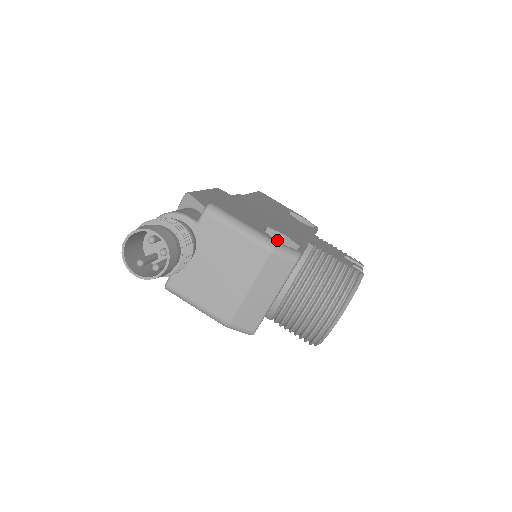
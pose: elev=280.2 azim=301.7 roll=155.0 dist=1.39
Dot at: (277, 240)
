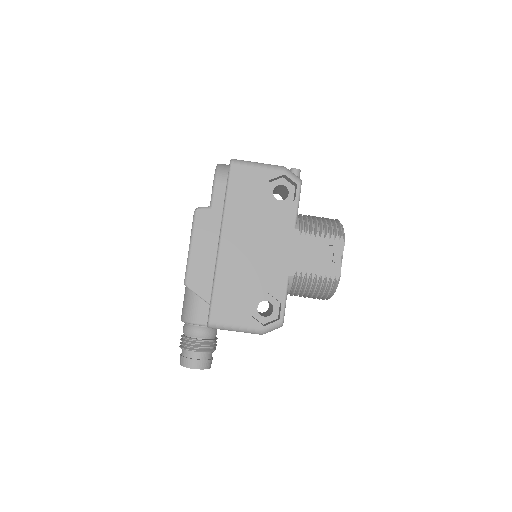
Dot at: occluded
